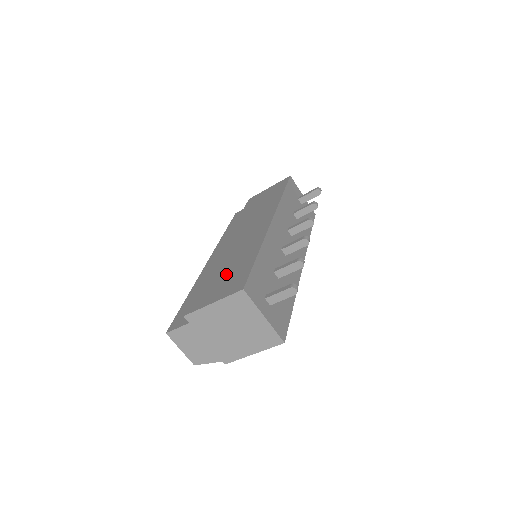
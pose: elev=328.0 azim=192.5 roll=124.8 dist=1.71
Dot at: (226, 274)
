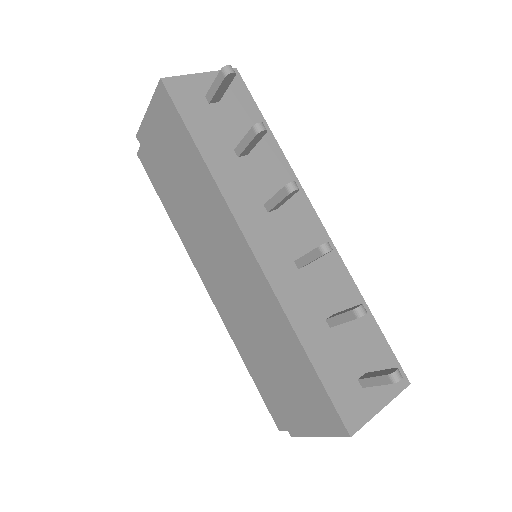
Dot at: (285, 376)
